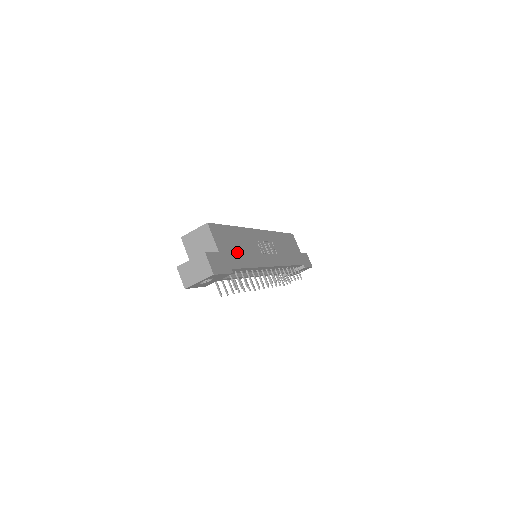
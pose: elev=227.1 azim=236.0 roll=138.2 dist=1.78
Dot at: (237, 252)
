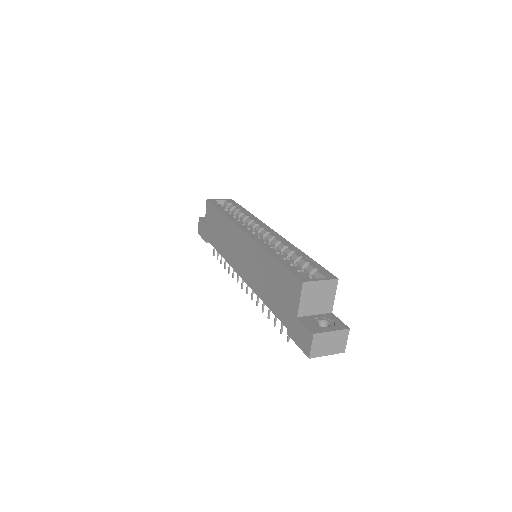
Dot at: occluded
